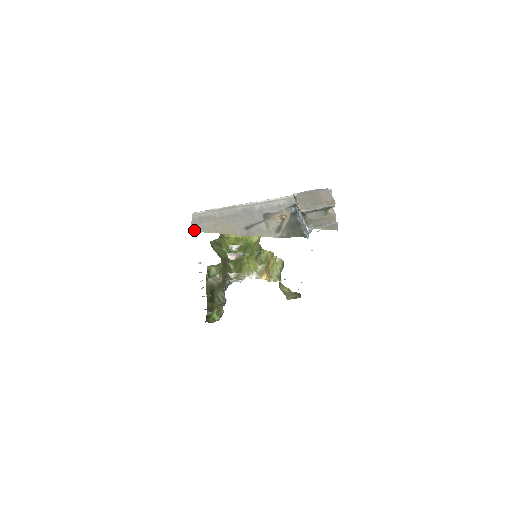
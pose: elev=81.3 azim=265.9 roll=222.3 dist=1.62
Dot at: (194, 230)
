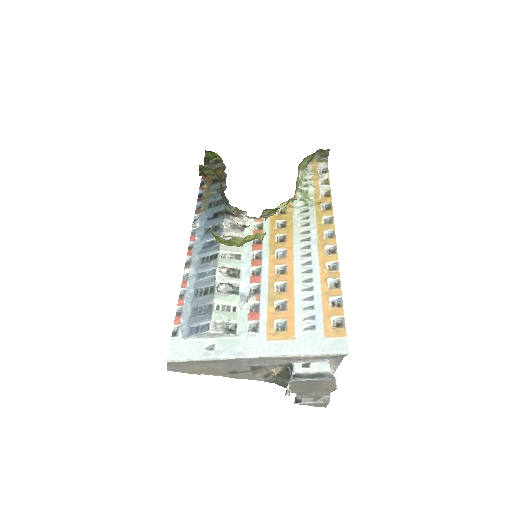
Dot at: occluded
